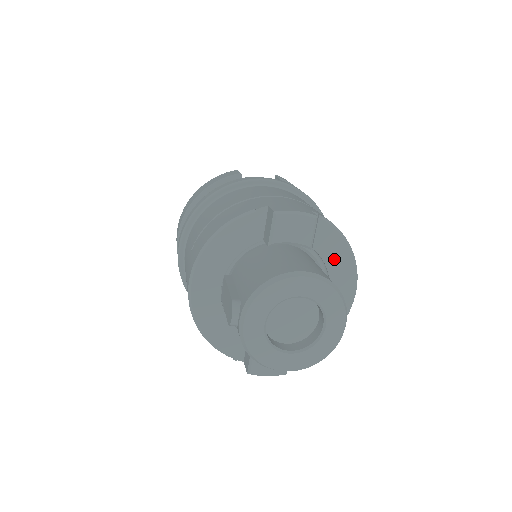
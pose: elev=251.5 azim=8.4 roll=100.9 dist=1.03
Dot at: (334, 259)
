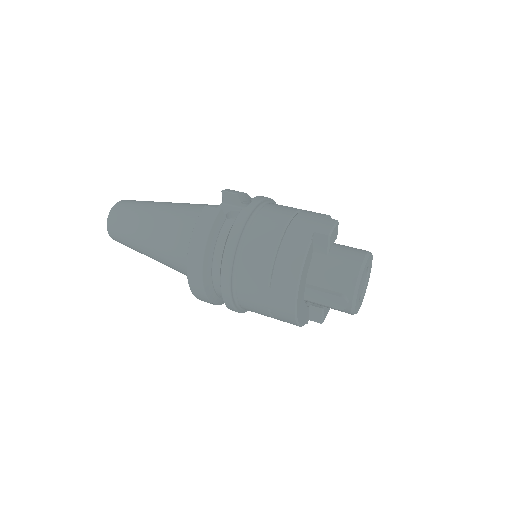
Dot at: occluded
